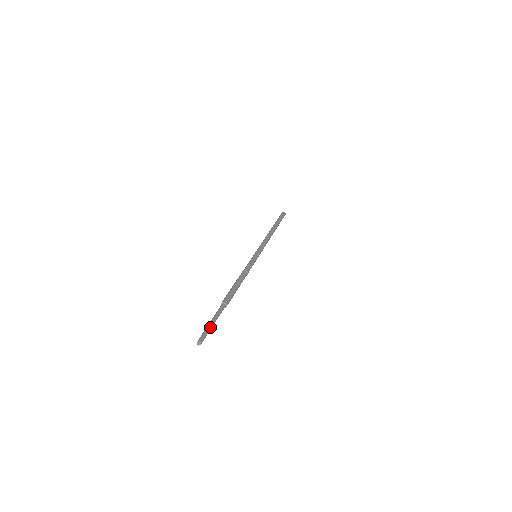
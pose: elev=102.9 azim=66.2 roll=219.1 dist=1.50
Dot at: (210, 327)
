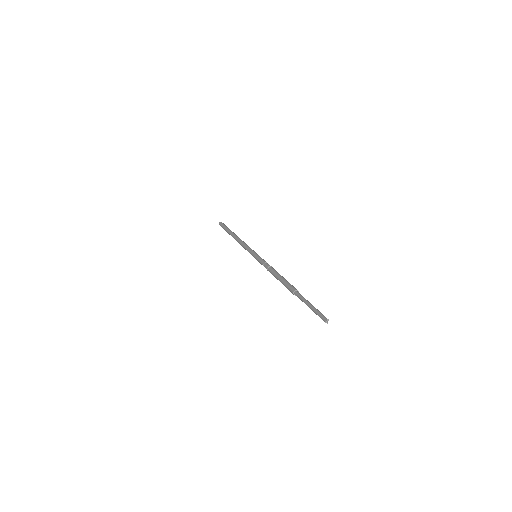
Dot at: (315, 308)
